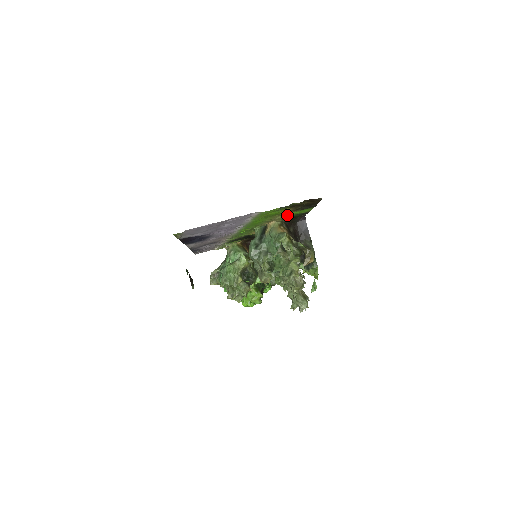
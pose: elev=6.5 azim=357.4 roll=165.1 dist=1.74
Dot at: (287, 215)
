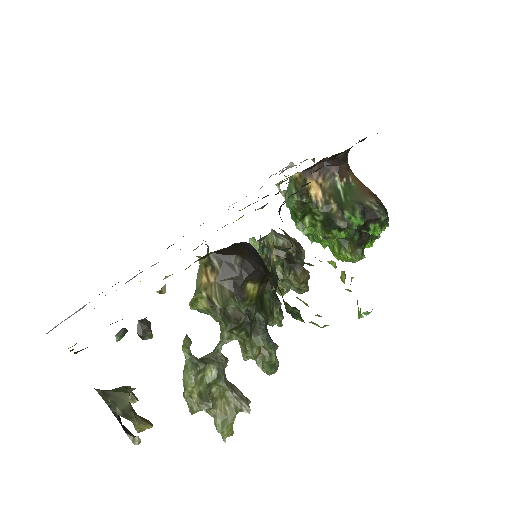
Dot at: occluded
